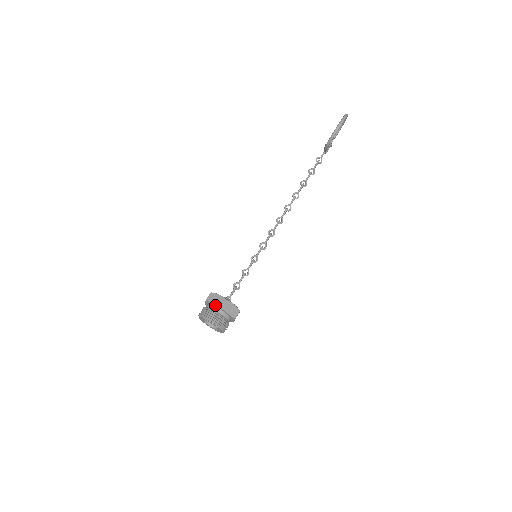
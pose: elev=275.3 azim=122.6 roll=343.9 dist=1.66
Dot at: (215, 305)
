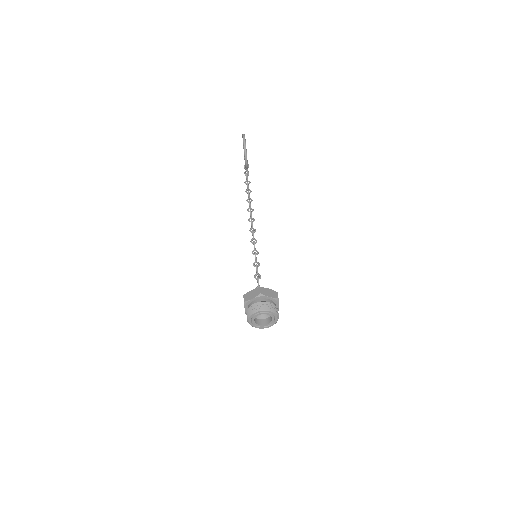
Dot at: (255, 298)
